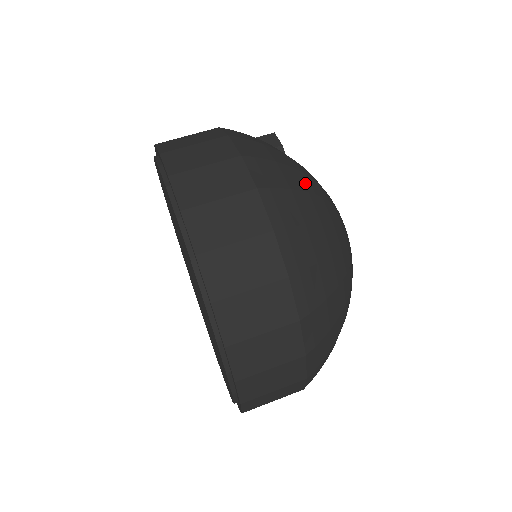
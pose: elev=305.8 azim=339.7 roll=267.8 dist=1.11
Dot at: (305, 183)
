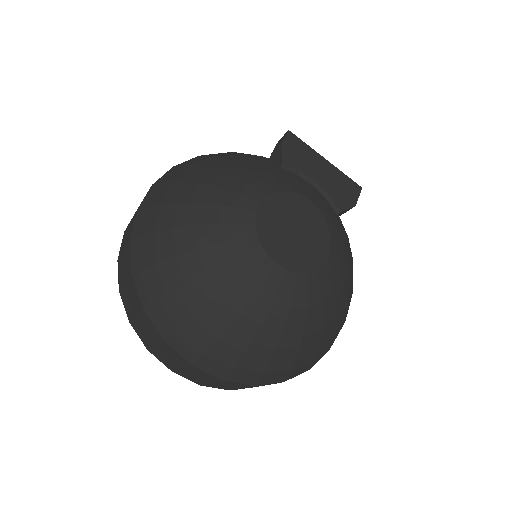
Dot at: (186, 194)
